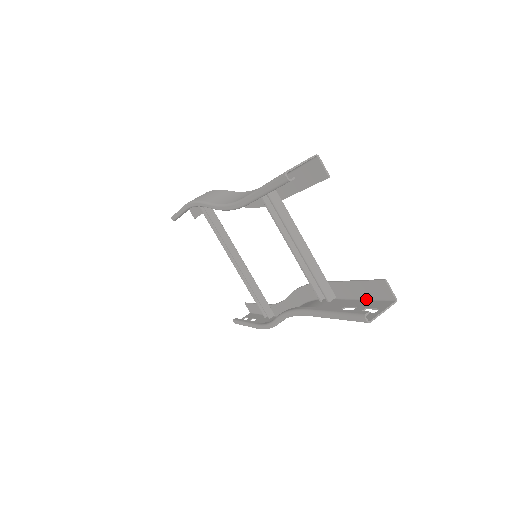
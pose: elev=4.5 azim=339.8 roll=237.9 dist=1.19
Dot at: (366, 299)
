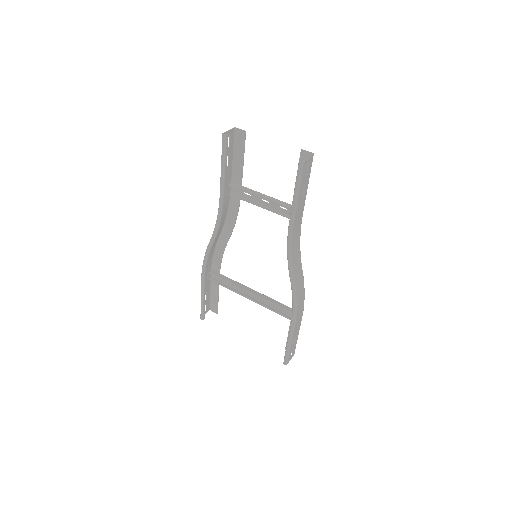
Dot at: (308, 179)
